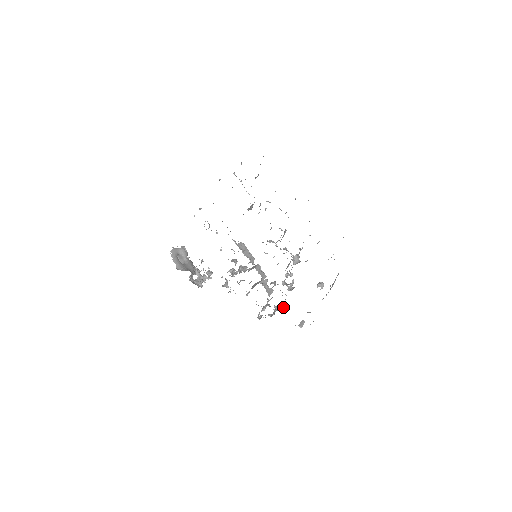
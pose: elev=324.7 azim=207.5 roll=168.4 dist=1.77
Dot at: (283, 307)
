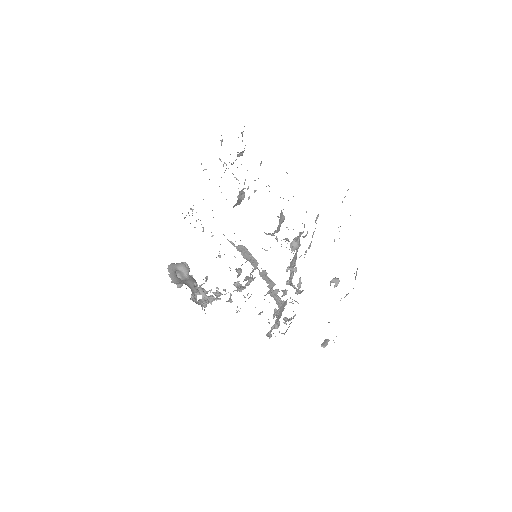
Dot at: occluded
